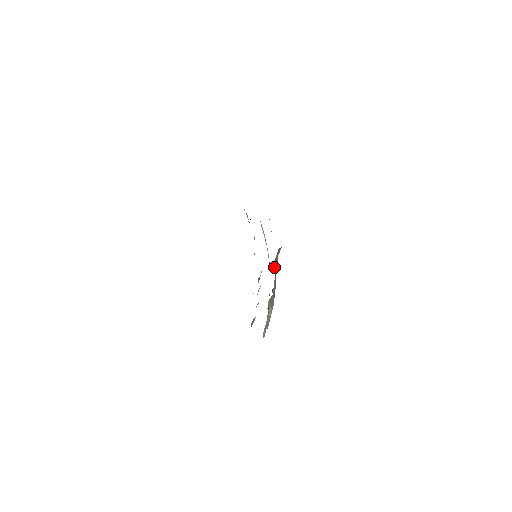
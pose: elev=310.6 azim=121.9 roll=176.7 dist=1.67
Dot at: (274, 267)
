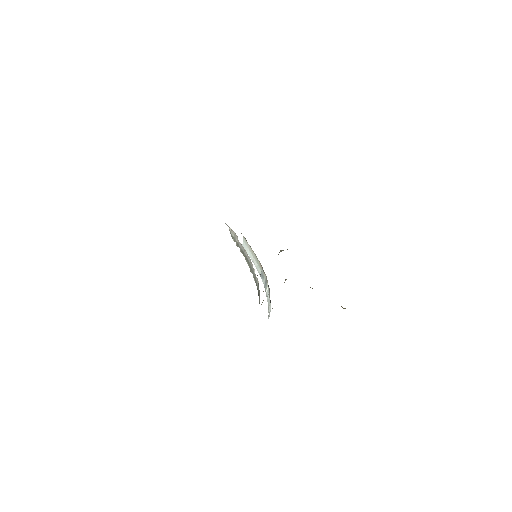
Dot at: occluded
